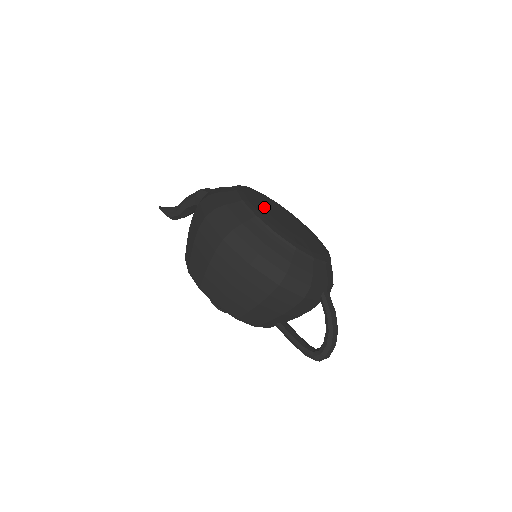
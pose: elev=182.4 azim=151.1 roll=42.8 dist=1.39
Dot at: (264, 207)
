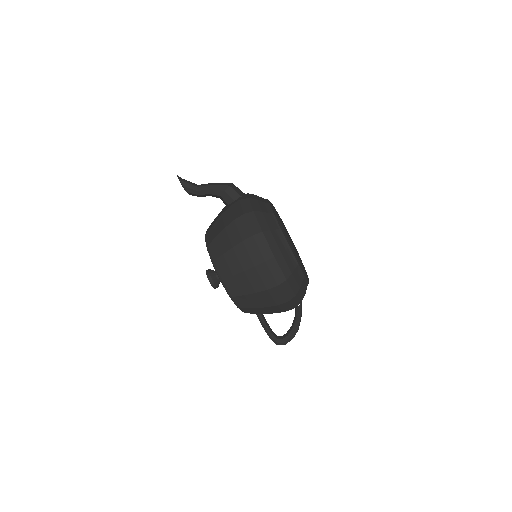
Dot at: occluded
